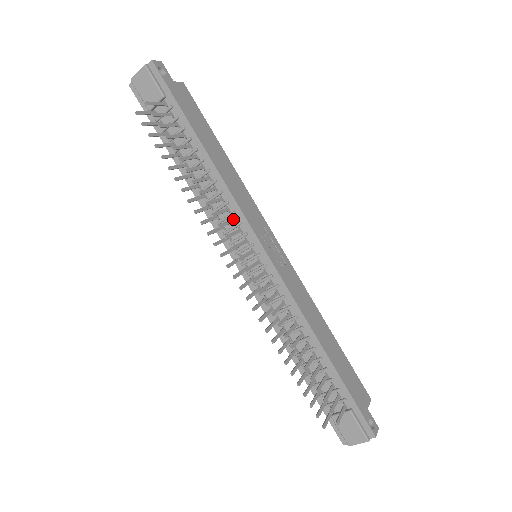
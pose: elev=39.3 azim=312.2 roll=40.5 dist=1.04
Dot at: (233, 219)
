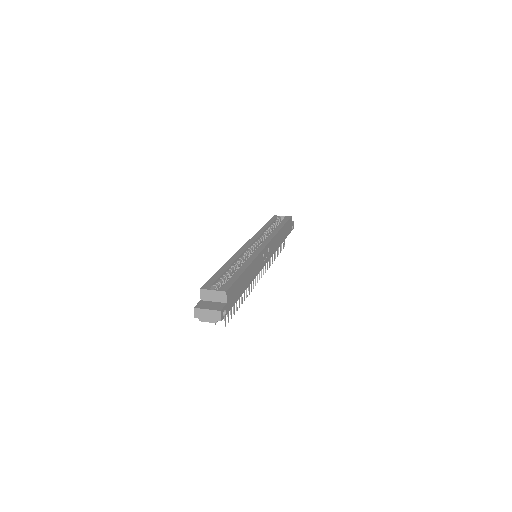
Dot at: occluded
